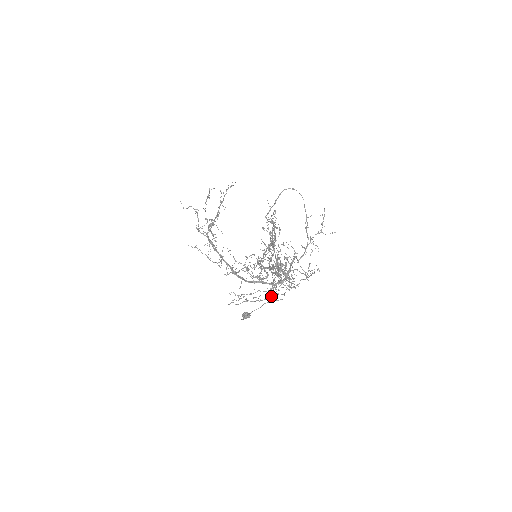
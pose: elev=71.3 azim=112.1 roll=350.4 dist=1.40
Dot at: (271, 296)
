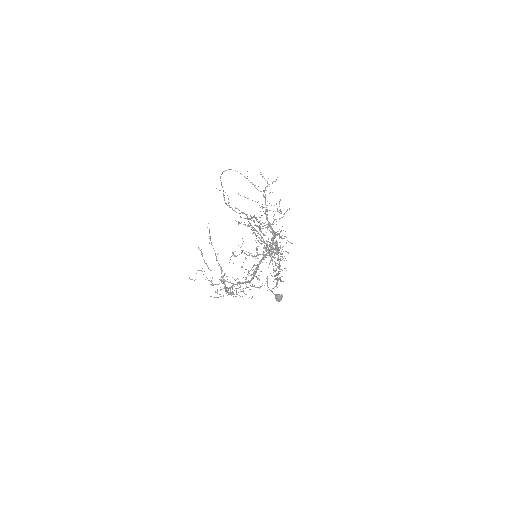
Dot at: occluded
